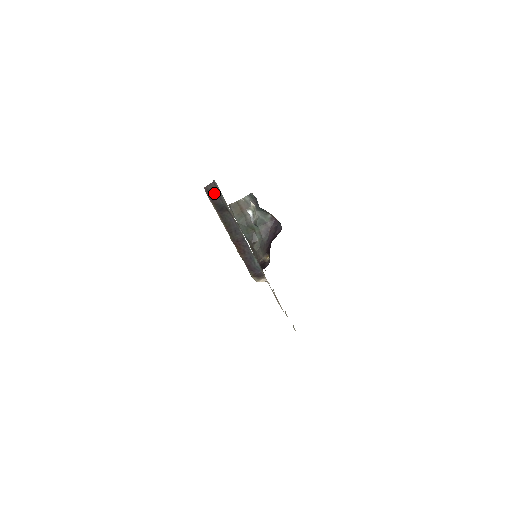
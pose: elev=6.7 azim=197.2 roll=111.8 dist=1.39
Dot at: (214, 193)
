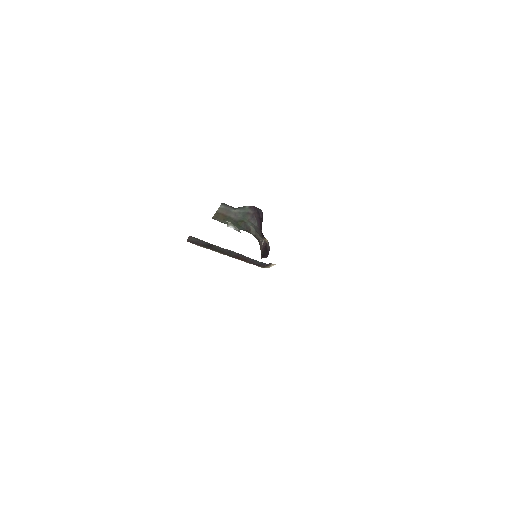
Dot at: (196, 241)
